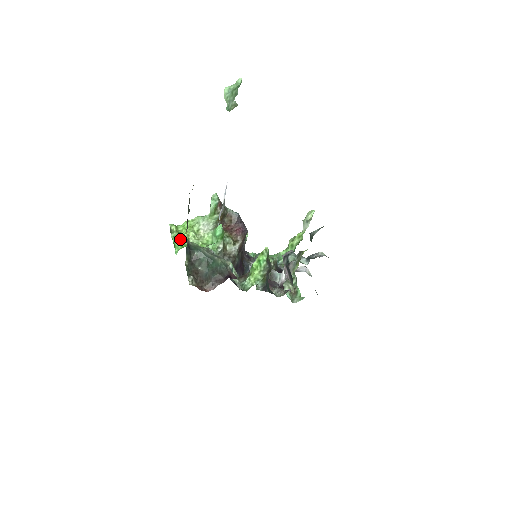
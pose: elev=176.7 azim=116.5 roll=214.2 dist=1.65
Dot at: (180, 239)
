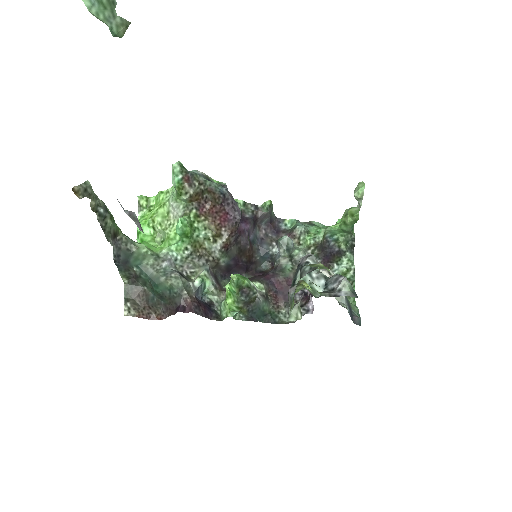
Dot at: occluded
